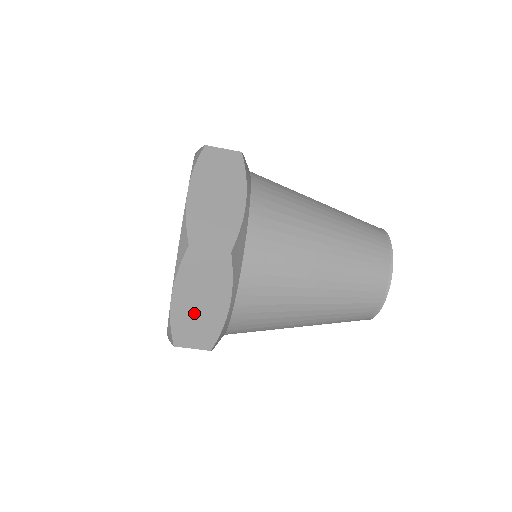
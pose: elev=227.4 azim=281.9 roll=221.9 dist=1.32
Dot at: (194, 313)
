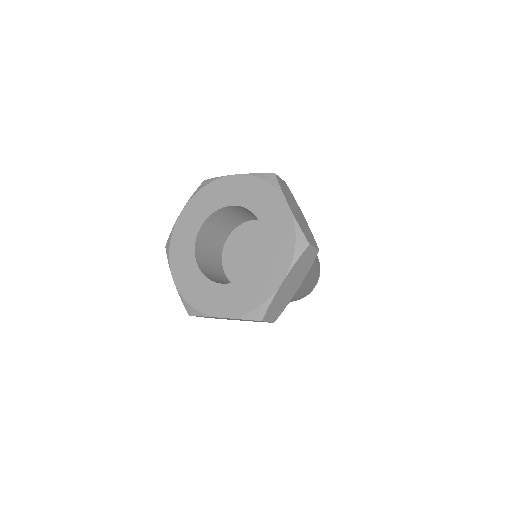
Dot at: (221, 318)
